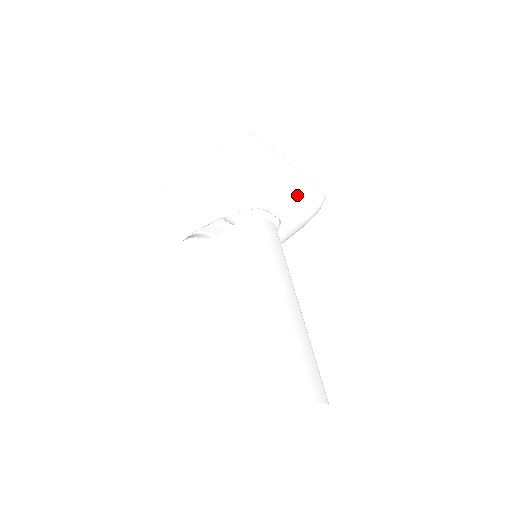
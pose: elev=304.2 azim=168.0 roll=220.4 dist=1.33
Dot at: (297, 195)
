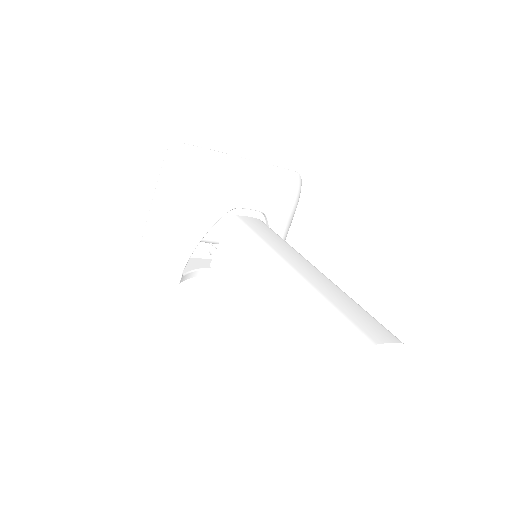
Dot at: (265, 181)
